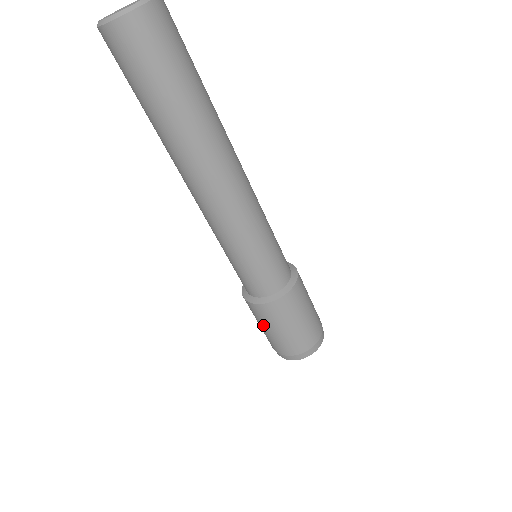
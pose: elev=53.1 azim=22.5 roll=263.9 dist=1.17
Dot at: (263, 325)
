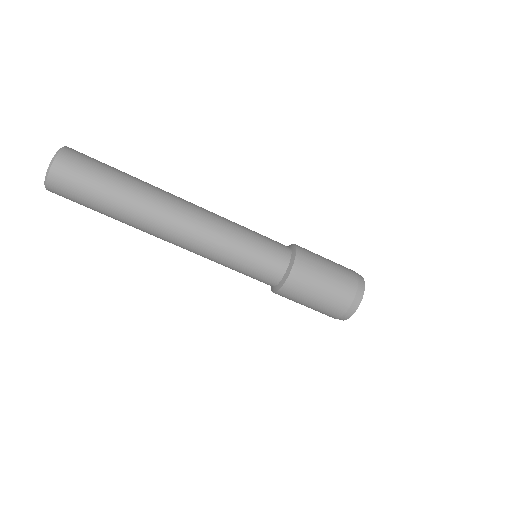
Dot at: occluded
